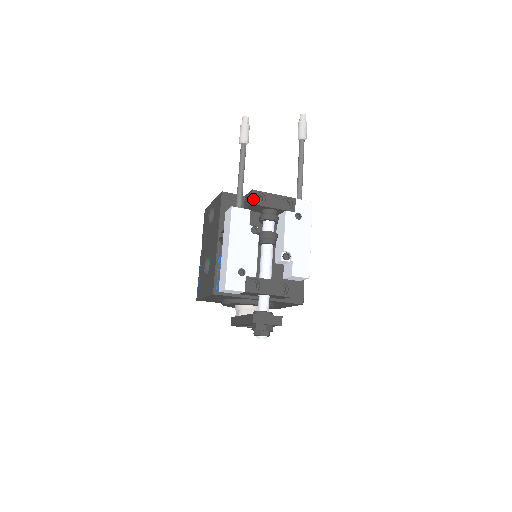
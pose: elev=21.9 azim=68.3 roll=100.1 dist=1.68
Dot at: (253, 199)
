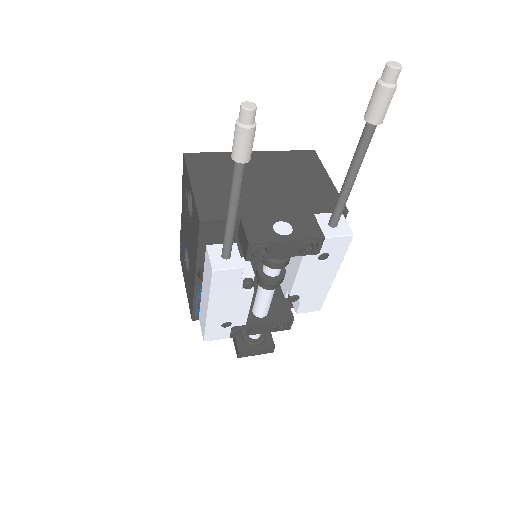
Dot at: (249, 255)
